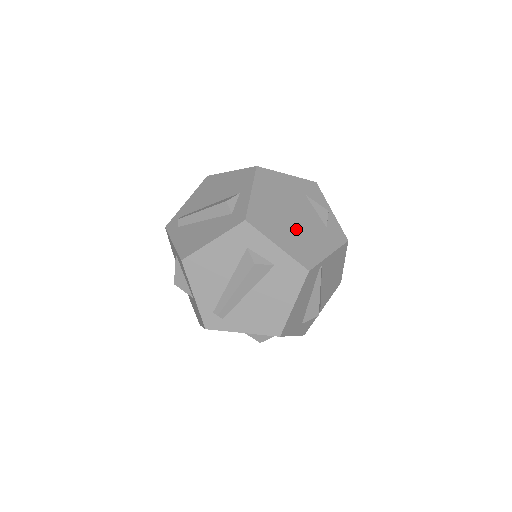
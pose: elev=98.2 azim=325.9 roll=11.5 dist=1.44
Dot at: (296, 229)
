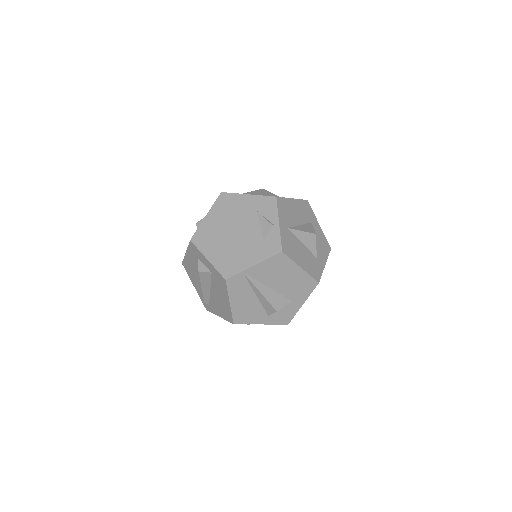
Dot at: (231, 244)
